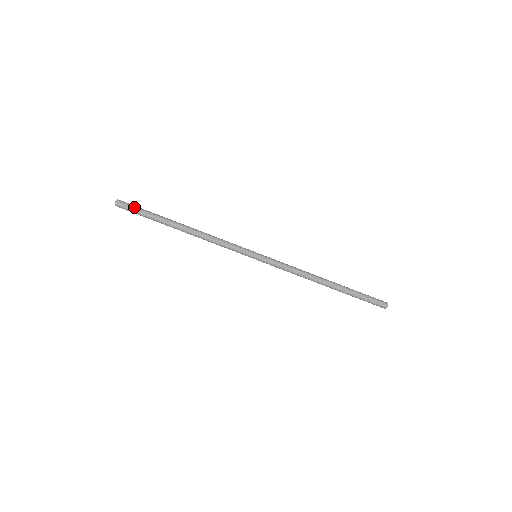
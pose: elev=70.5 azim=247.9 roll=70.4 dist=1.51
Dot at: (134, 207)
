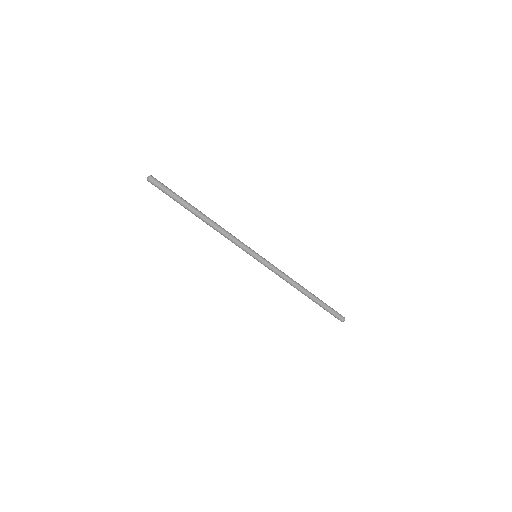
Dot at: (164, 188)
